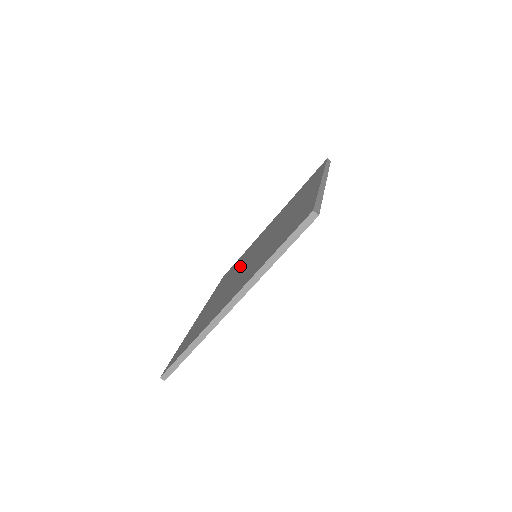
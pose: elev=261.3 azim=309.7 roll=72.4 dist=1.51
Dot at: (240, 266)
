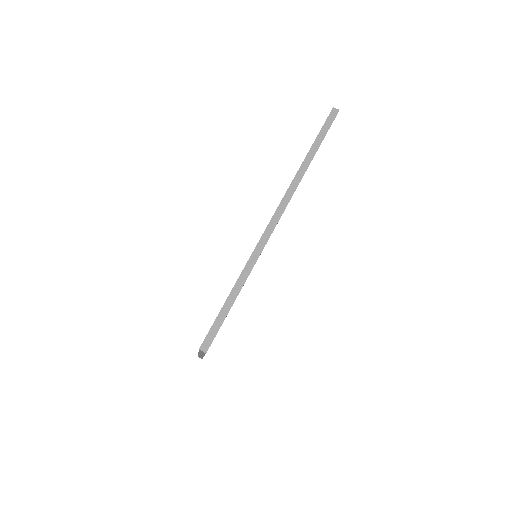
Dot at: occluded
